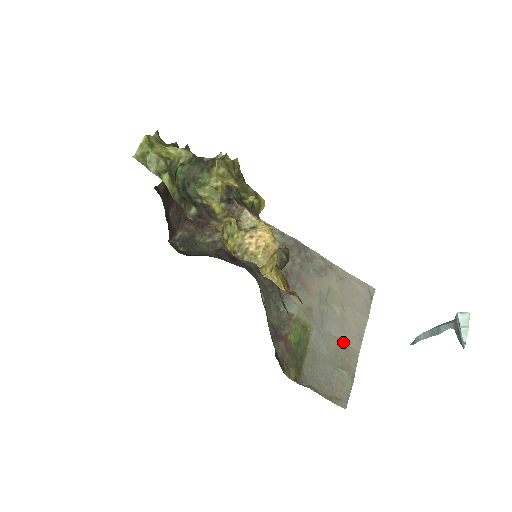
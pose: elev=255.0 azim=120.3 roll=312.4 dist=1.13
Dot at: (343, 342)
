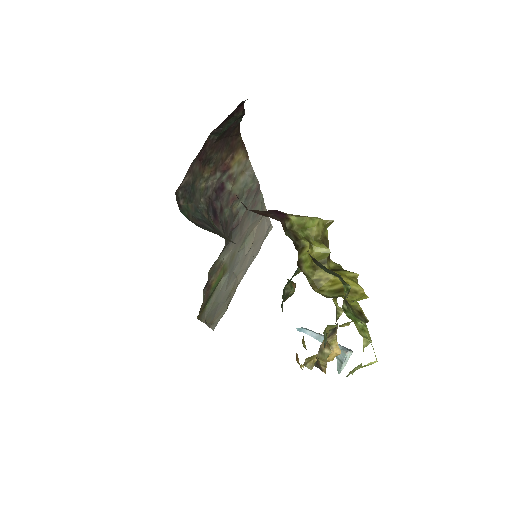
Dot at: (236, 277)
